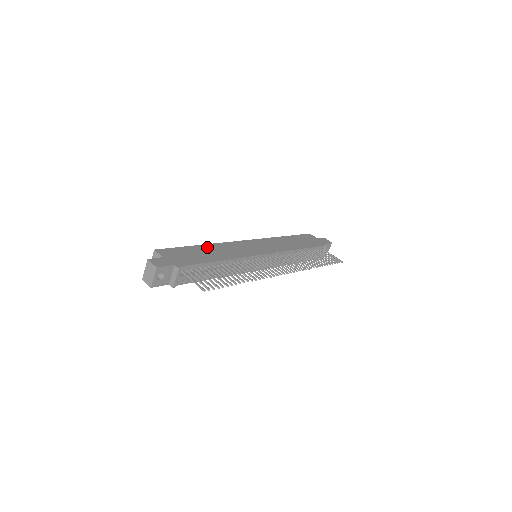
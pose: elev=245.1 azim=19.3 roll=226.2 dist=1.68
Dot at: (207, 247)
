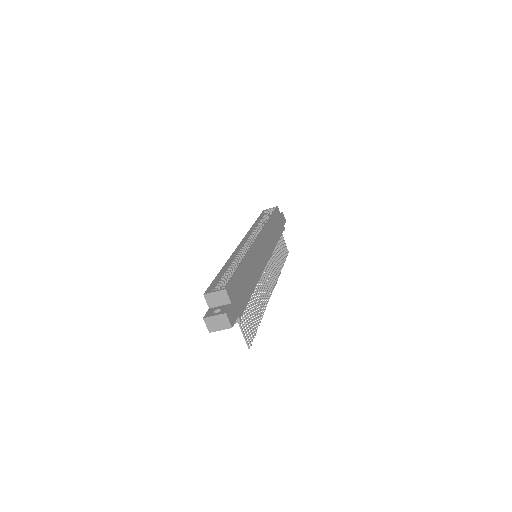
Dot at: (246, 266)
